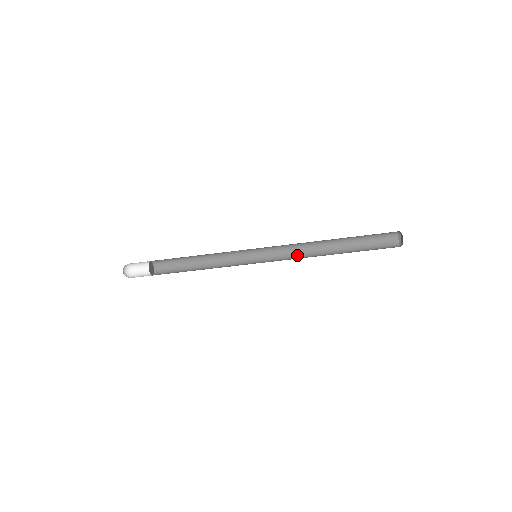
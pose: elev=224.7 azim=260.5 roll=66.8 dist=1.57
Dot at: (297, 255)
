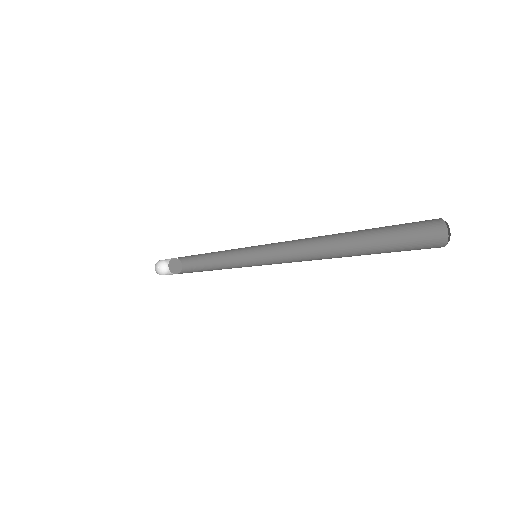
Dot at: (304, 254)
